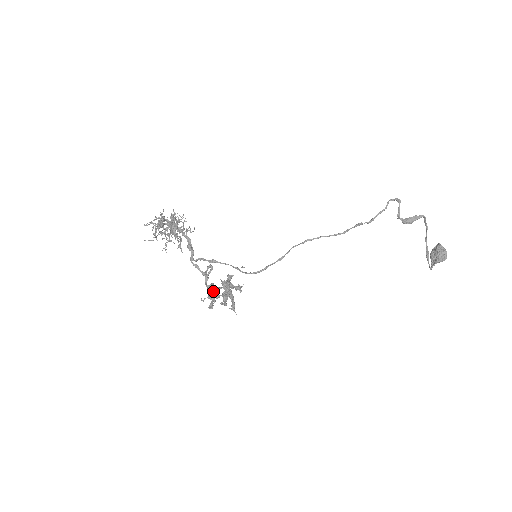
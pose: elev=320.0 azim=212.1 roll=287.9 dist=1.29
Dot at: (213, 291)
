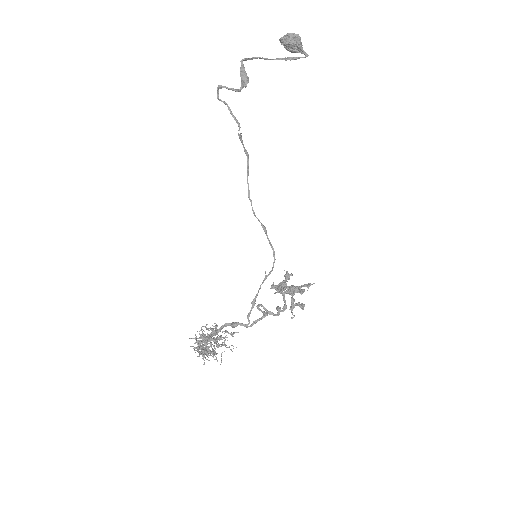
Dot at: (285, 307)
